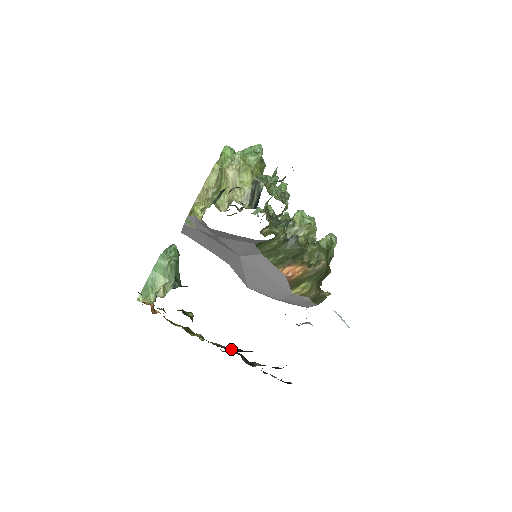
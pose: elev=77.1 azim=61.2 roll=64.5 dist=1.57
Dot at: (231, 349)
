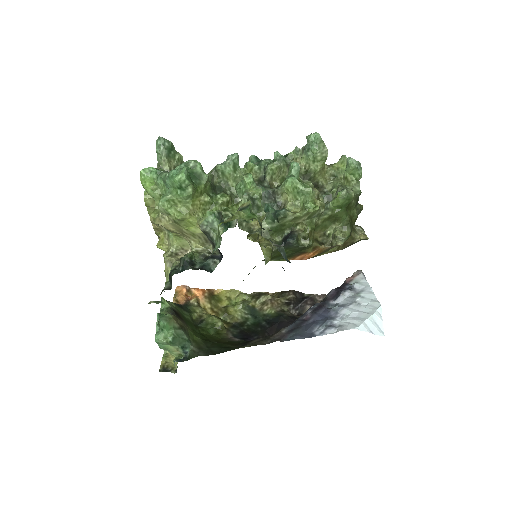
Dot at: (272, 328)
